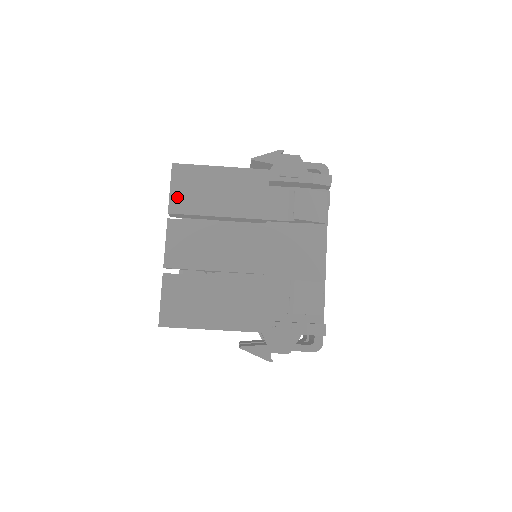
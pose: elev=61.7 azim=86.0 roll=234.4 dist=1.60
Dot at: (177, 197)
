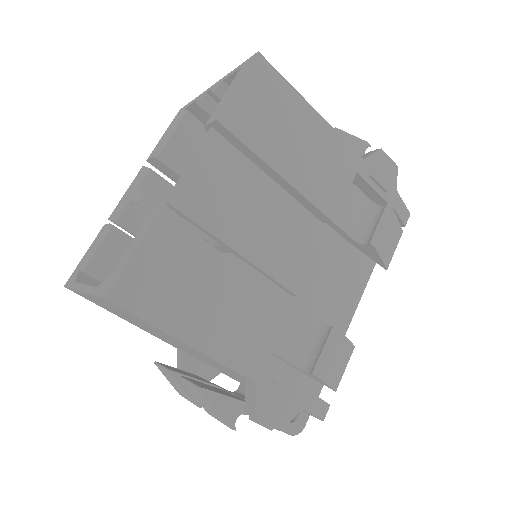
Dot at: (241, 105)
